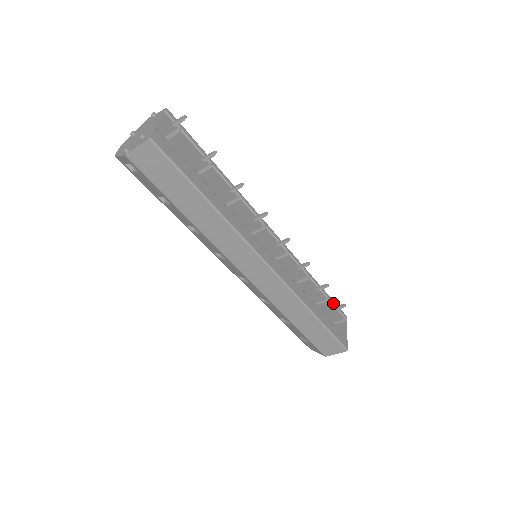
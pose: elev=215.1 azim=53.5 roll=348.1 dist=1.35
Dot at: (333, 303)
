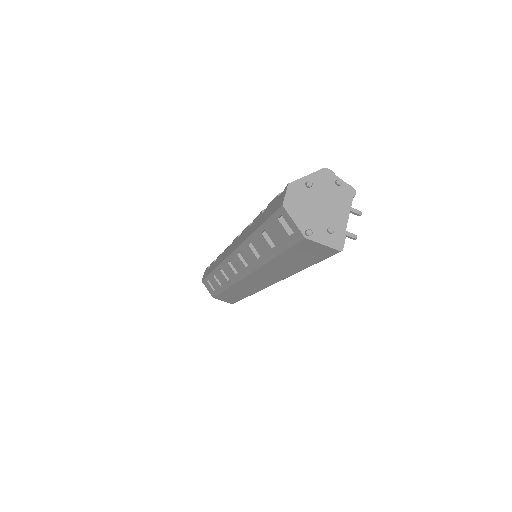
Dot at: occluded
